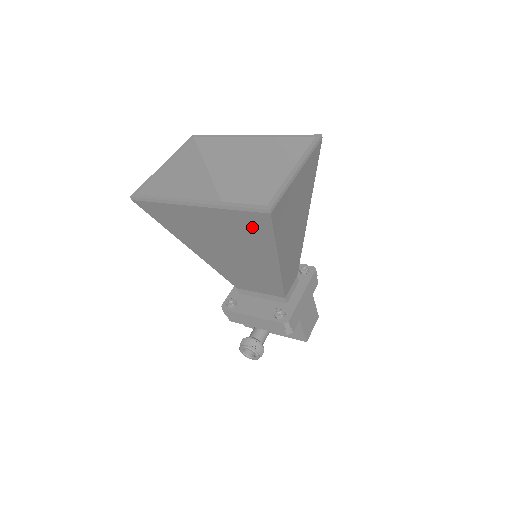
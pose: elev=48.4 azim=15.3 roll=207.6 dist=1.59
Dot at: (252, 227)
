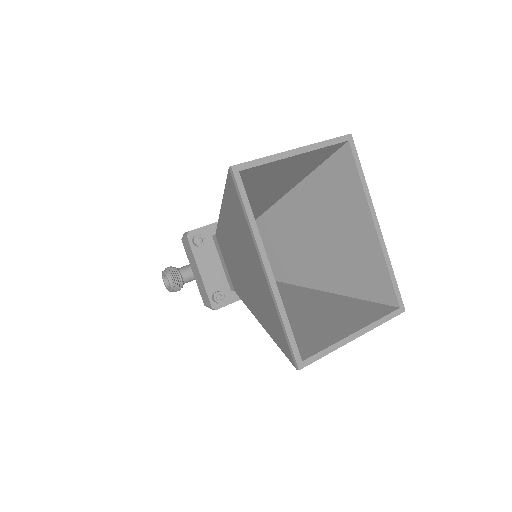
Dot at: (276, 329)
